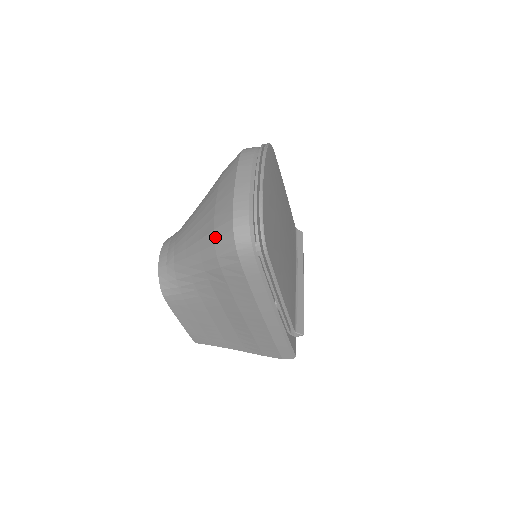
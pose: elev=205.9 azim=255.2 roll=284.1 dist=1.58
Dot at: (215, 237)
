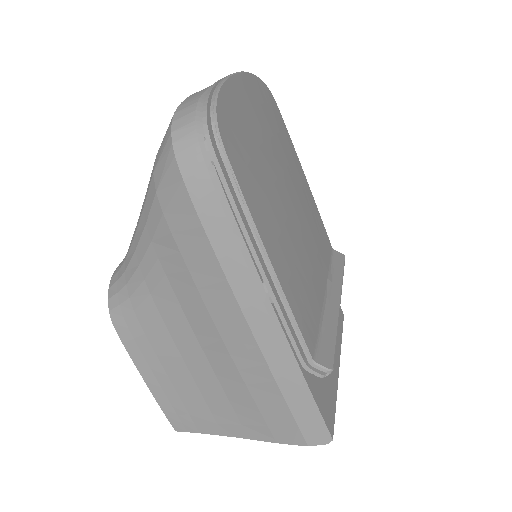
Dot at: (155, 162)
